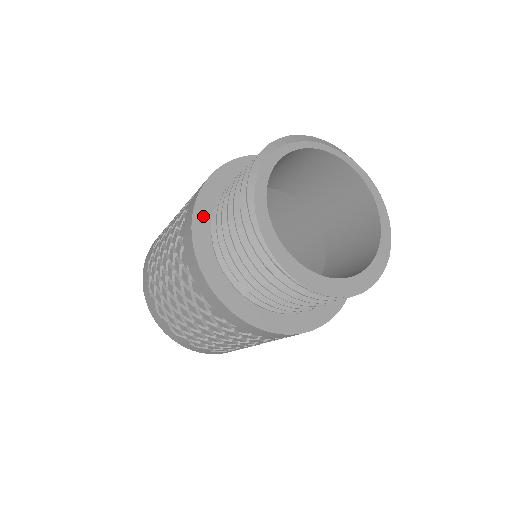
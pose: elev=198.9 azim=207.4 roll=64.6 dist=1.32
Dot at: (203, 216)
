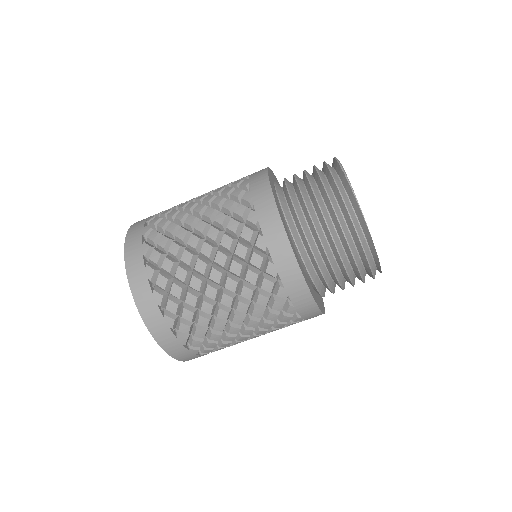
Dot at: occluded
